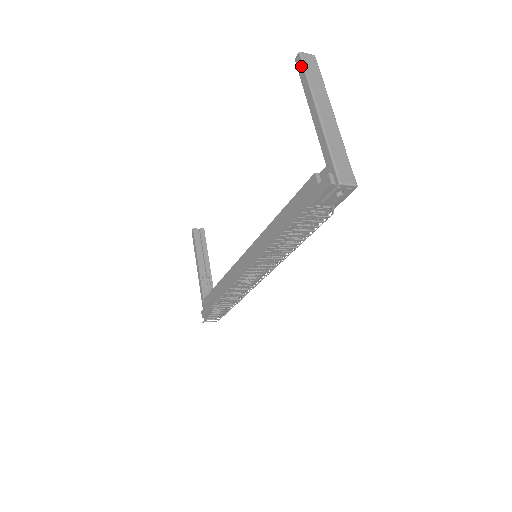
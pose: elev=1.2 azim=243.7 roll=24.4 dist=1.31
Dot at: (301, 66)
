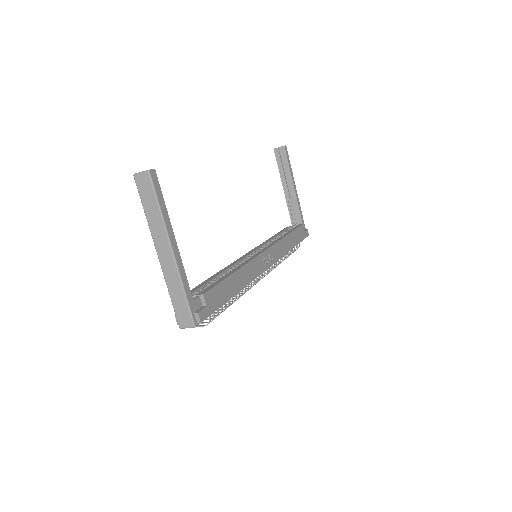
Dot at: (139, 192)
